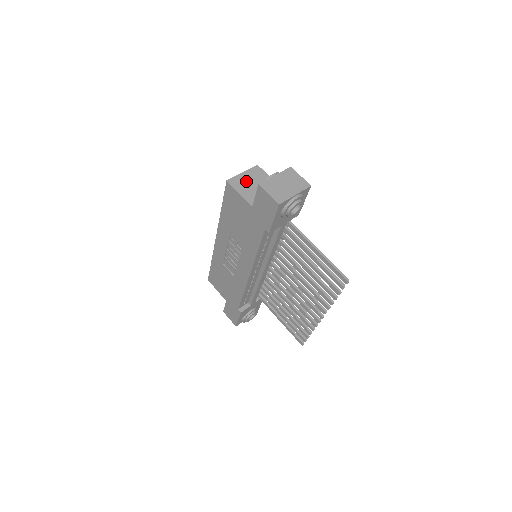
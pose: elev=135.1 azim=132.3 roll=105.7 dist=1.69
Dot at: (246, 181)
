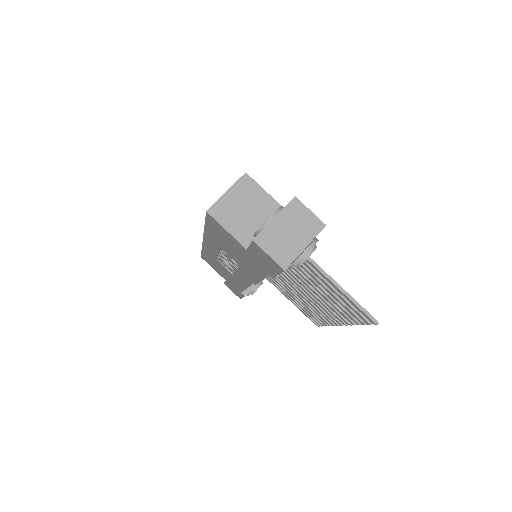
Dot at: (233, 206)
